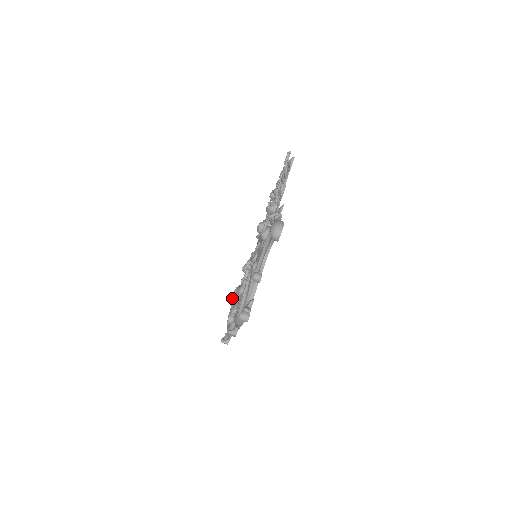
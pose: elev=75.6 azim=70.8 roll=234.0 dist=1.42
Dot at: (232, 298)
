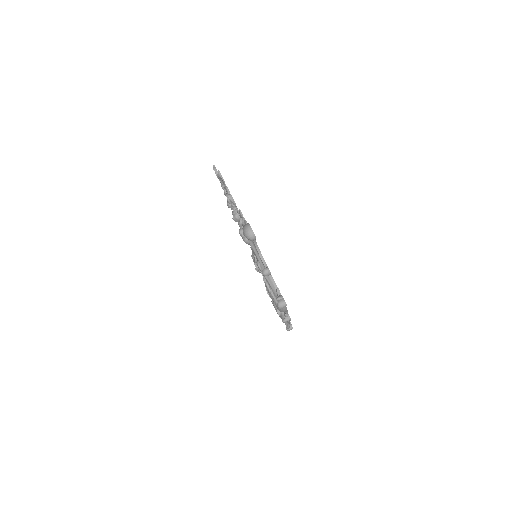
Dot at: (269, 295)
